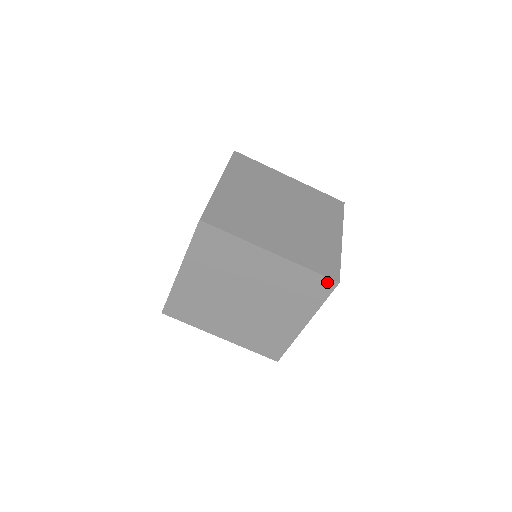
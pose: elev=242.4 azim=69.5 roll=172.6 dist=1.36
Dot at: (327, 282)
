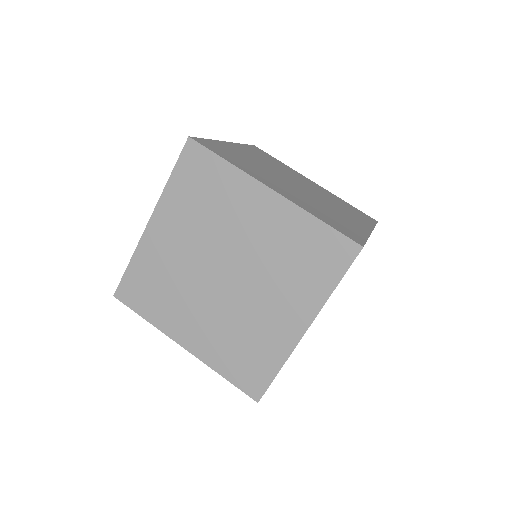
Dot at: occluded
